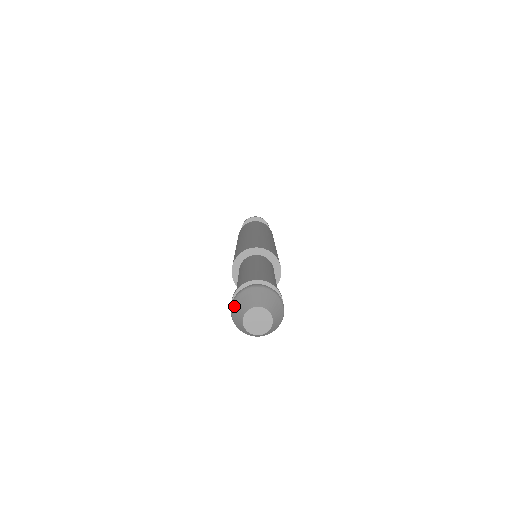
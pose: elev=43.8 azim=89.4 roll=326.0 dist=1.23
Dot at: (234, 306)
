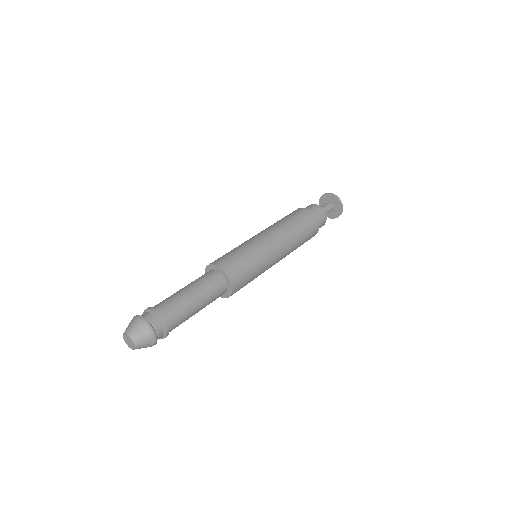
Dot at: occluded
